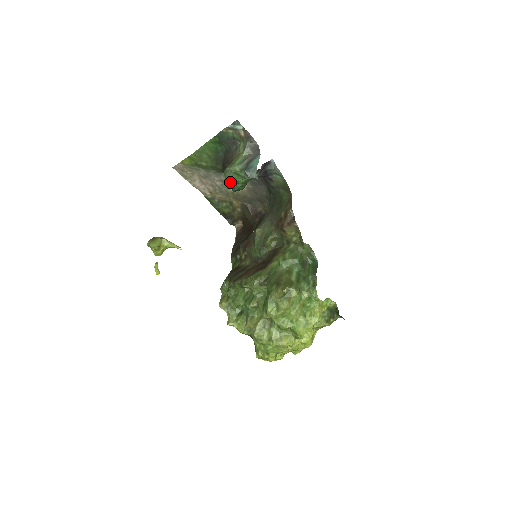
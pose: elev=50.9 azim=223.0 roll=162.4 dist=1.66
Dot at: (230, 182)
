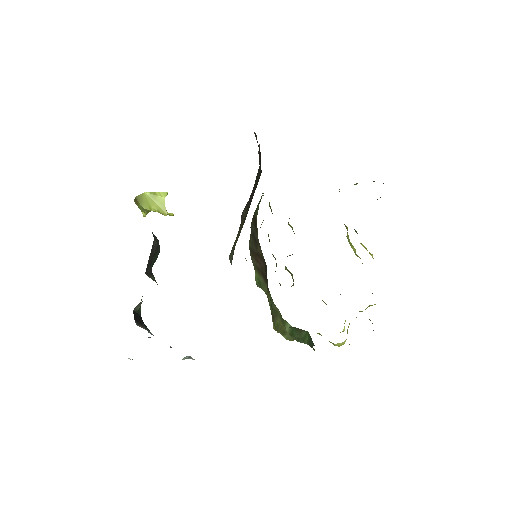
Dot at: occluded
